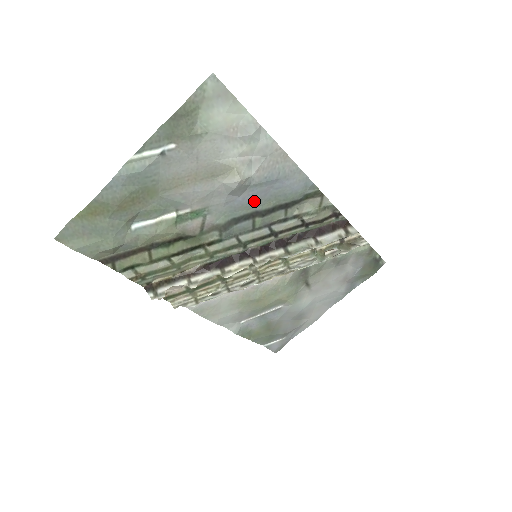
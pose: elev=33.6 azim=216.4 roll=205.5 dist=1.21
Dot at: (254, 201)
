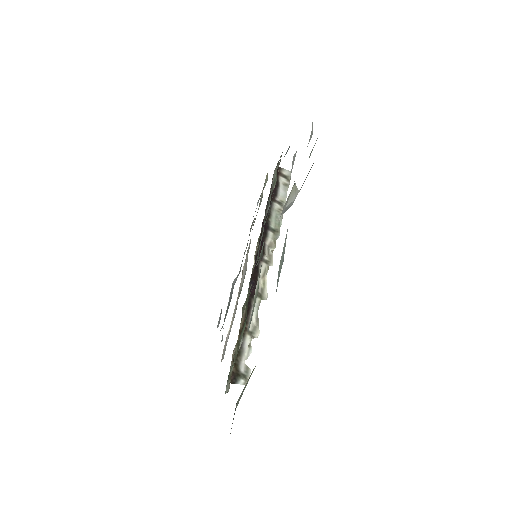
Dot at: occluded
